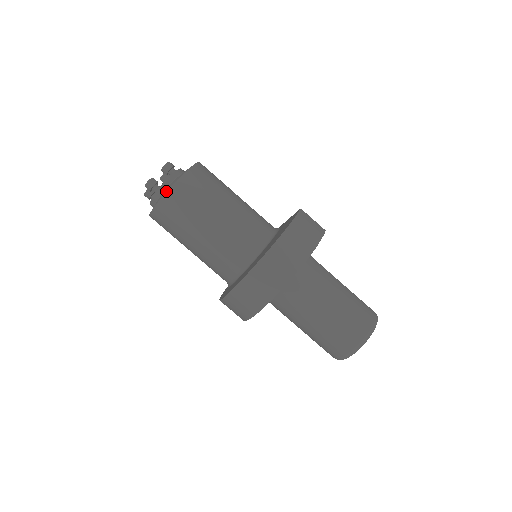
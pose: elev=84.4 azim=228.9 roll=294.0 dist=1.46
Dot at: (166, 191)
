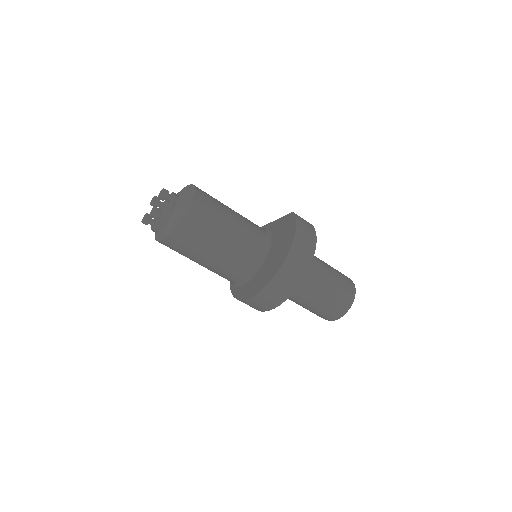
Dot at: (181, 218)
